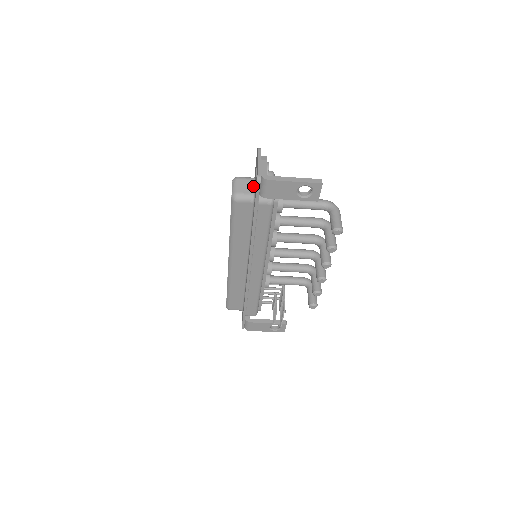
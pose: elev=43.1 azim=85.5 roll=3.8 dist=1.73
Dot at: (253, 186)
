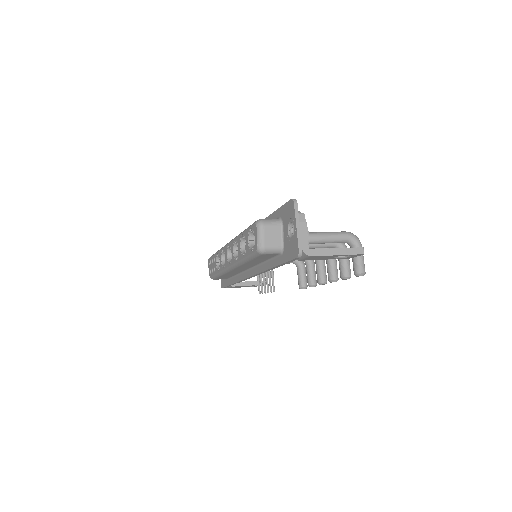
Dot at: (281, 235)
